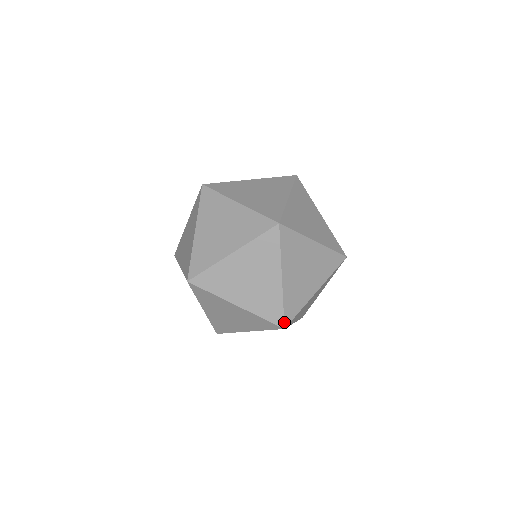
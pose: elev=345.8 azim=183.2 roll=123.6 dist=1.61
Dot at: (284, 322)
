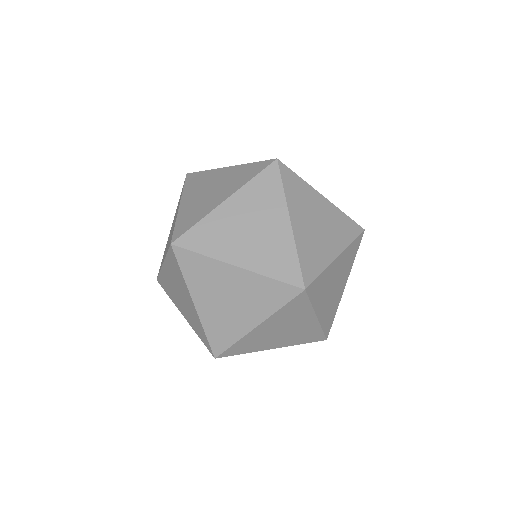
Dot at: (325, 337)
